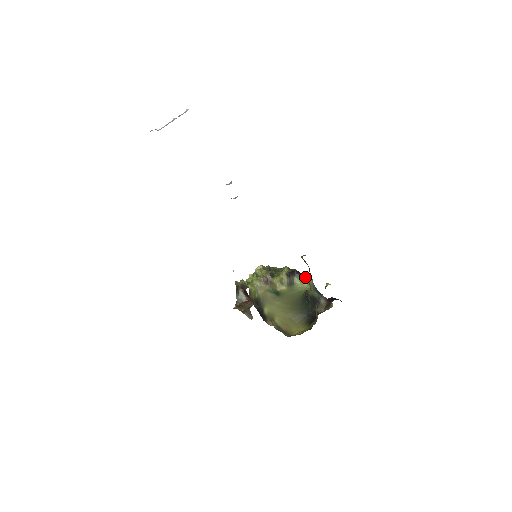
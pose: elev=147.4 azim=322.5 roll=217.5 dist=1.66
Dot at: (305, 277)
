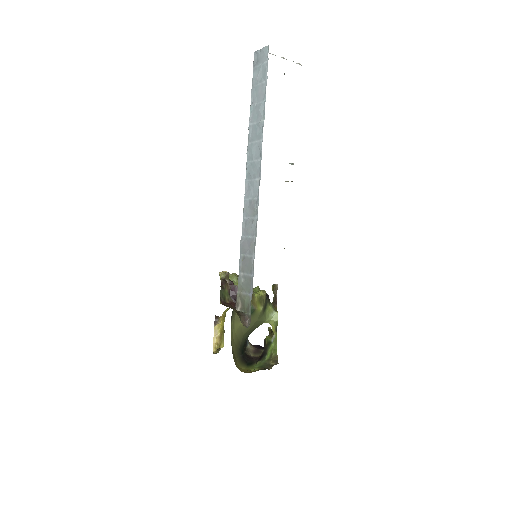
Dot at: (273, 307)
